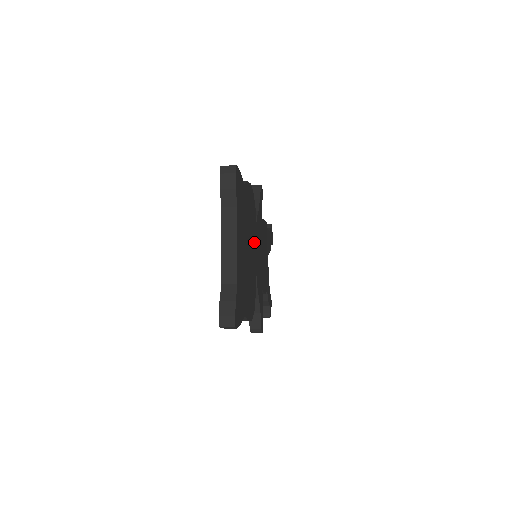
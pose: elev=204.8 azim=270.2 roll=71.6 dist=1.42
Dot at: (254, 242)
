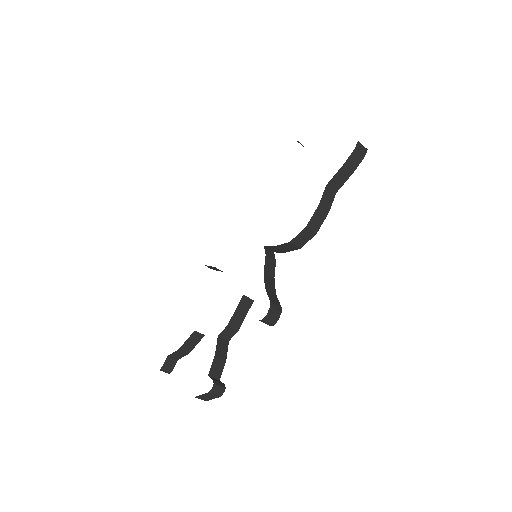
Dot at: occluded
